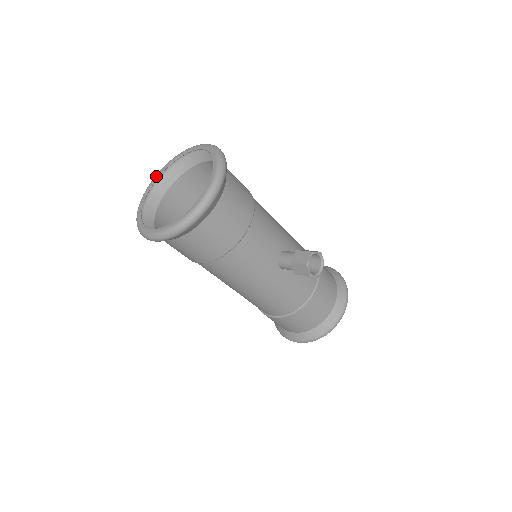
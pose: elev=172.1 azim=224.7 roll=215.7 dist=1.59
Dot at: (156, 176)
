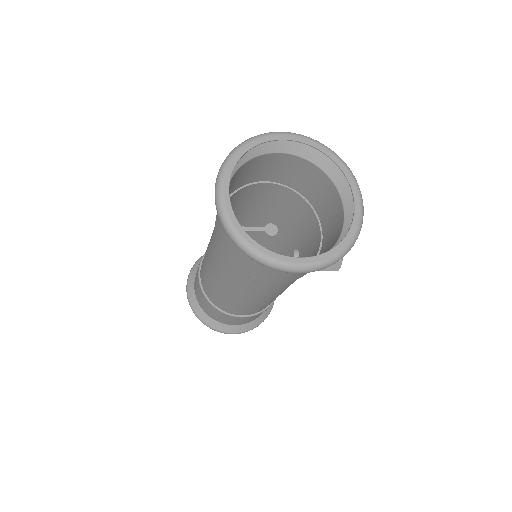
Dot at: (229, 172)
